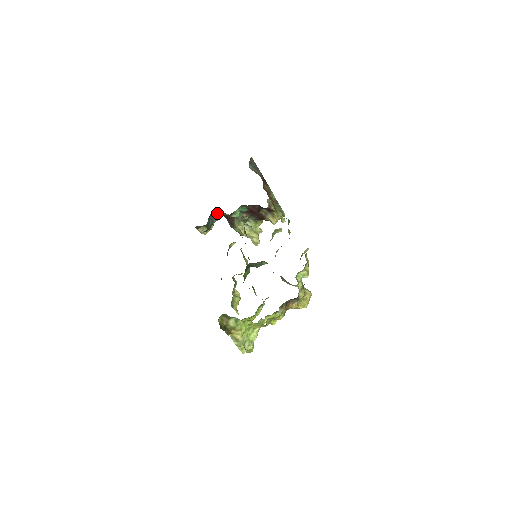
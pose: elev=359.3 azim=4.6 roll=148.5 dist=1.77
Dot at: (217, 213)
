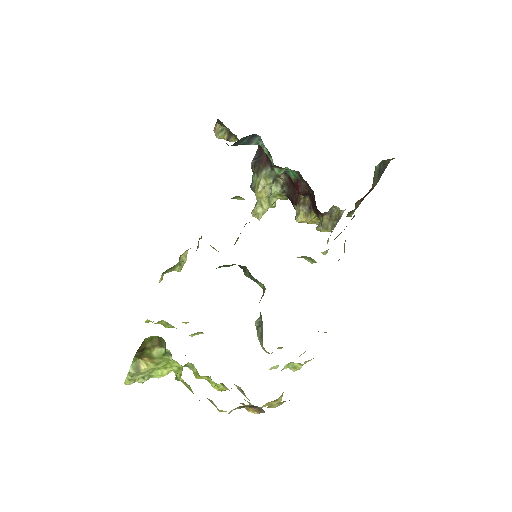
Dot at: occluded
